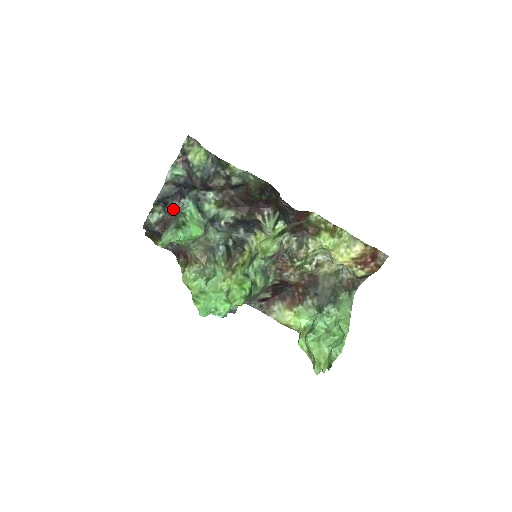
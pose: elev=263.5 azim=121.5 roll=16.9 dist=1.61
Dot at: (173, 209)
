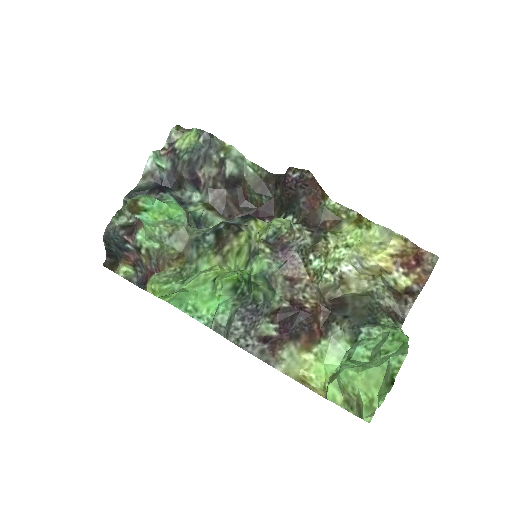
Dot at: occluded
